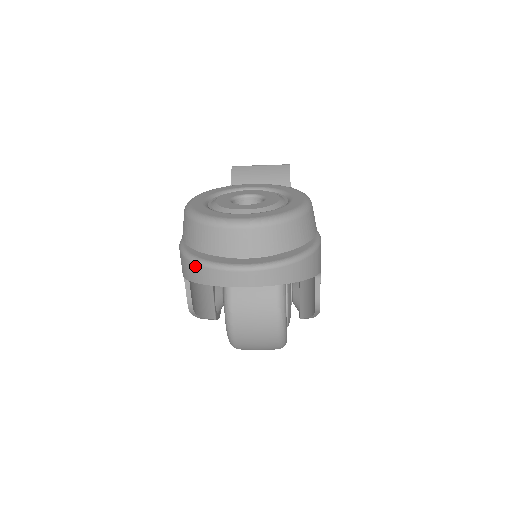
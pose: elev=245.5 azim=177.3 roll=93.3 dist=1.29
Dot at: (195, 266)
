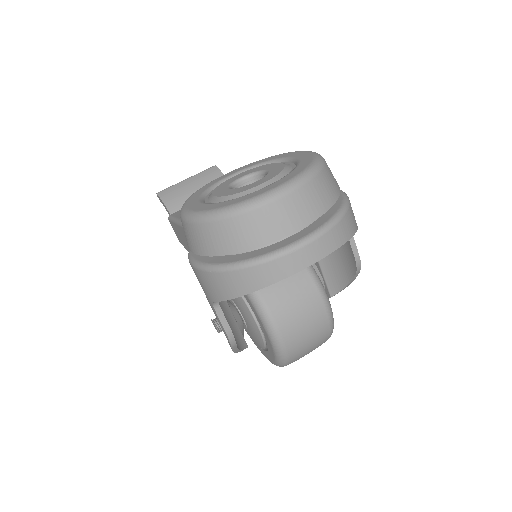
Dot at: (243, 272)
